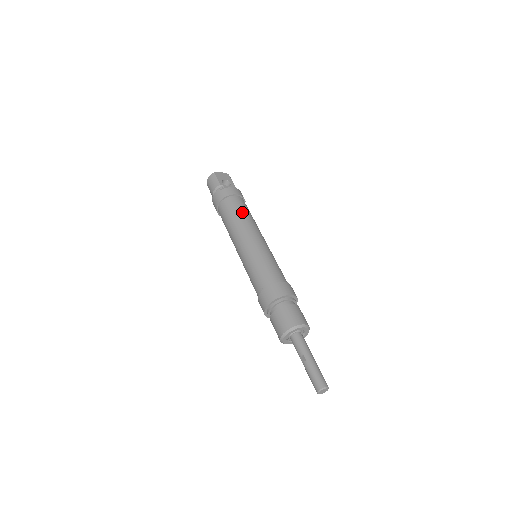
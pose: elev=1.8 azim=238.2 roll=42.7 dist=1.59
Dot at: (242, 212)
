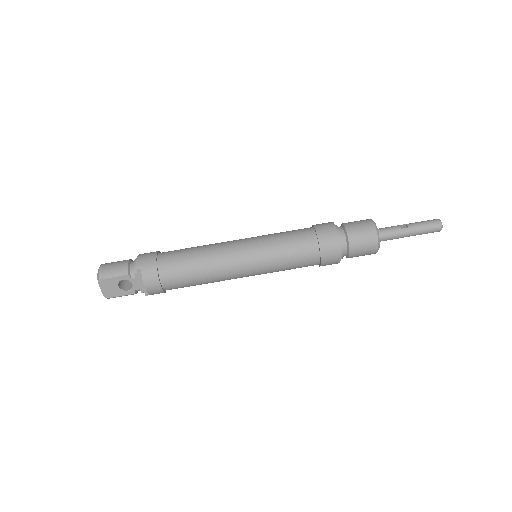
Dot at: occluded
